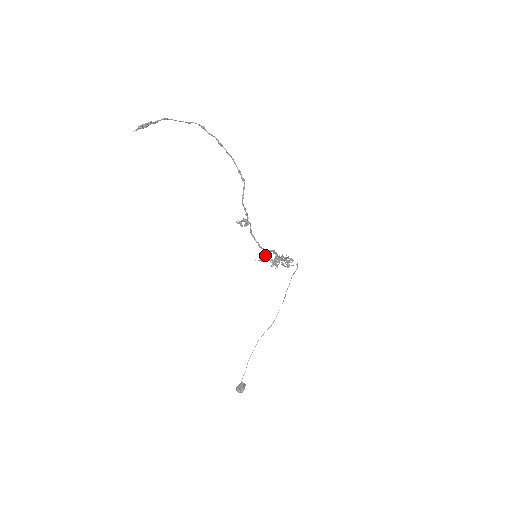
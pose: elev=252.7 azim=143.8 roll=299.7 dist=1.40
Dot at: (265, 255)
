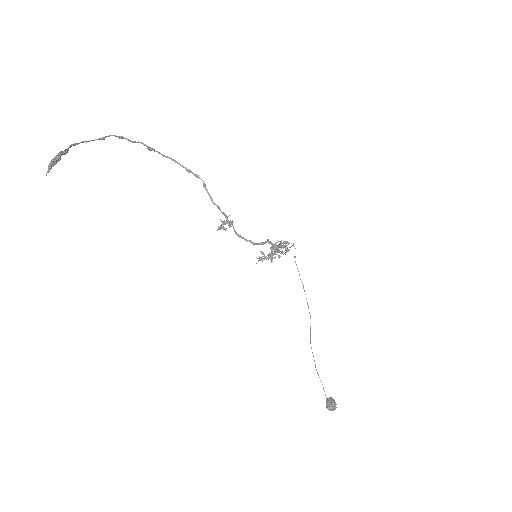
Dot at: (261, 252)
